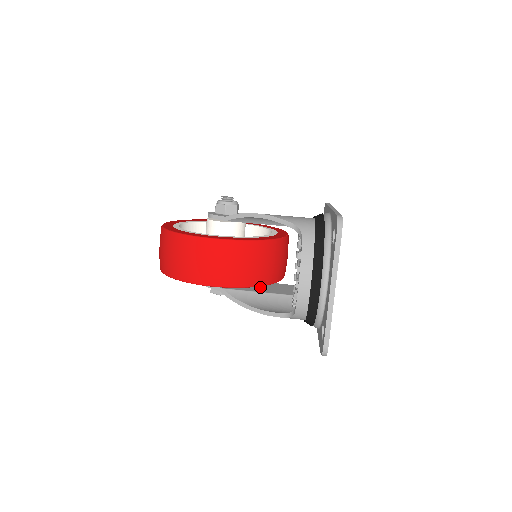
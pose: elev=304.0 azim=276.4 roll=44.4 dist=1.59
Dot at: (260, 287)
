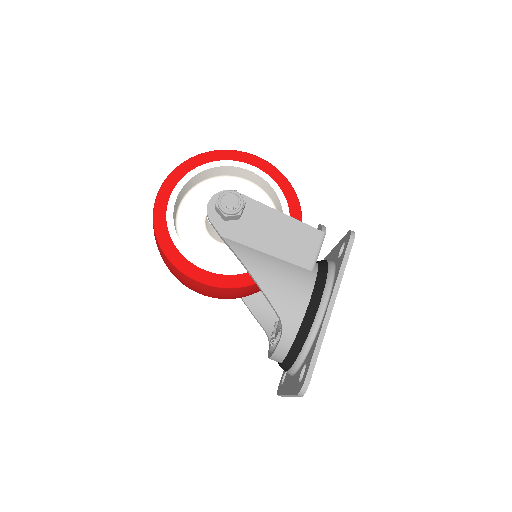
Dot at: occluded
